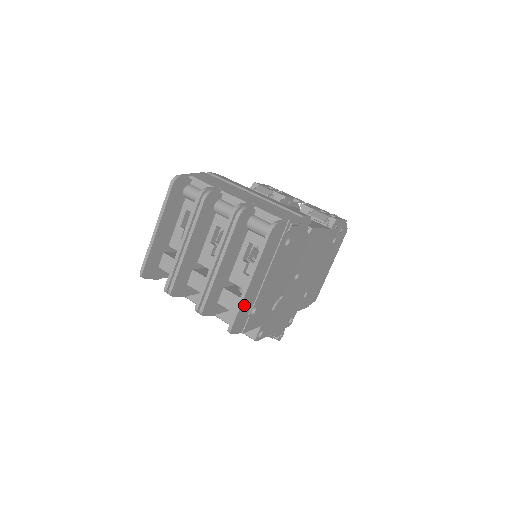
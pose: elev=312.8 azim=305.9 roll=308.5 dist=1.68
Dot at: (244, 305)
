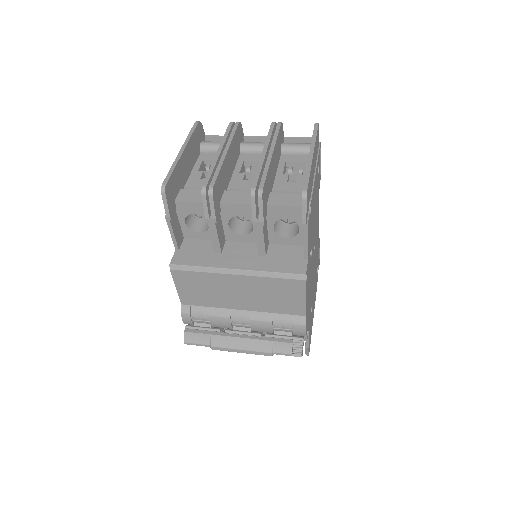
Dot at: (310, 178)
